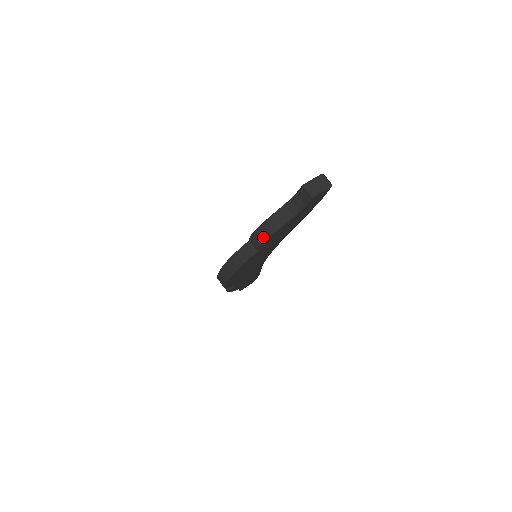
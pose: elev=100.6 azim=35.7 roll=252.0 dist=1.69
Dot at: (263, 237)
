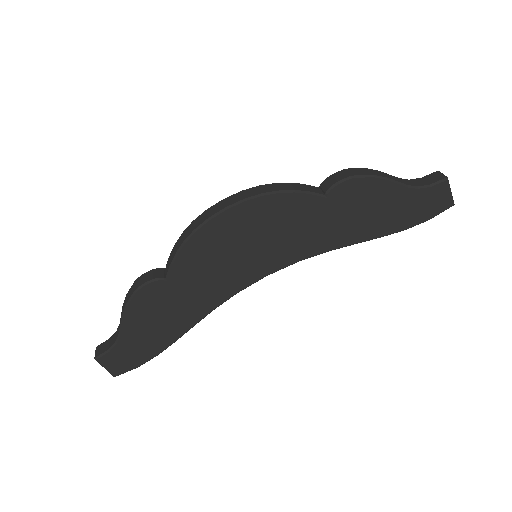
Dot at: (360, 173)
